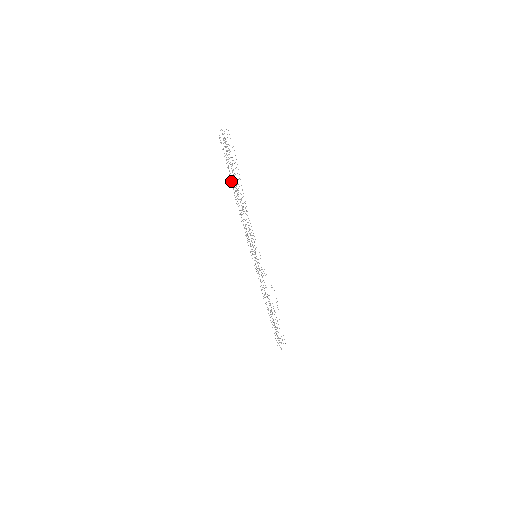
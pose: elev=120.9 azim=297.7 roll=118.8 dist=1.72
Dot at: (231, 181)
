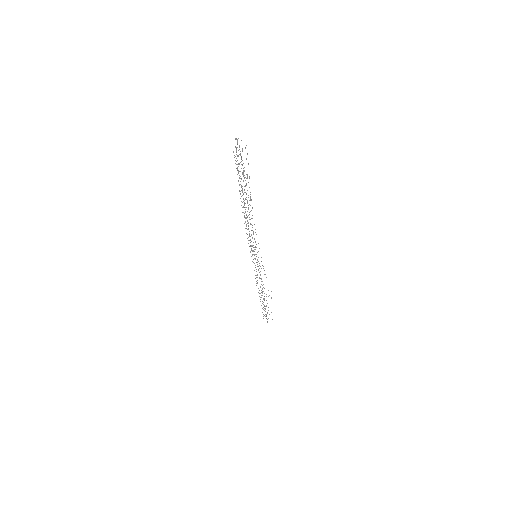
Dot at: (241, 196)
